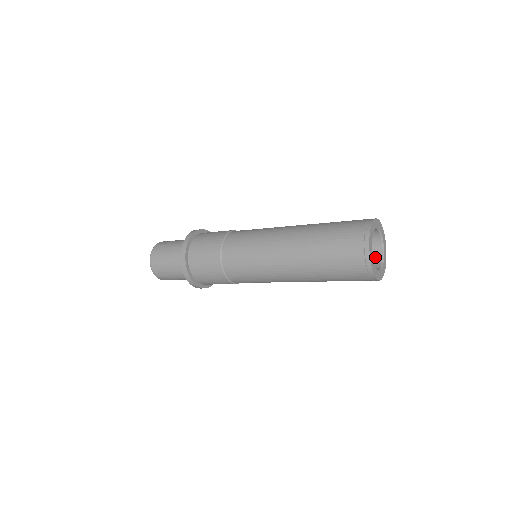
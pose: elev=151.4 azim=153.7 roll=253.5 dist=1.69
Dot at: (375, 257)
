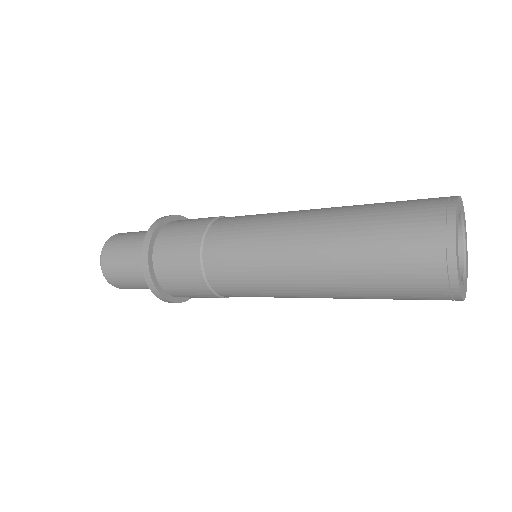
Dot at: occluded
